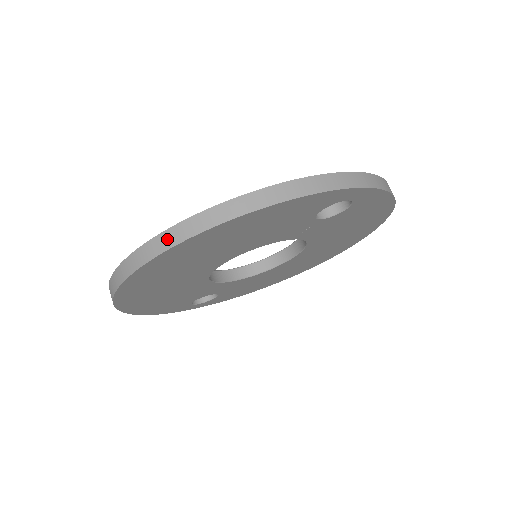
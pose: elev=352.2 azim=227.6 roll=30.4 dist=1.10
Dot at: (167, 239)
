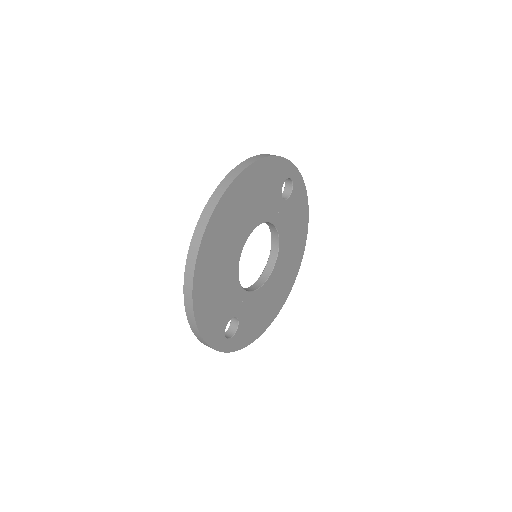
Dot at: (226, 182)
